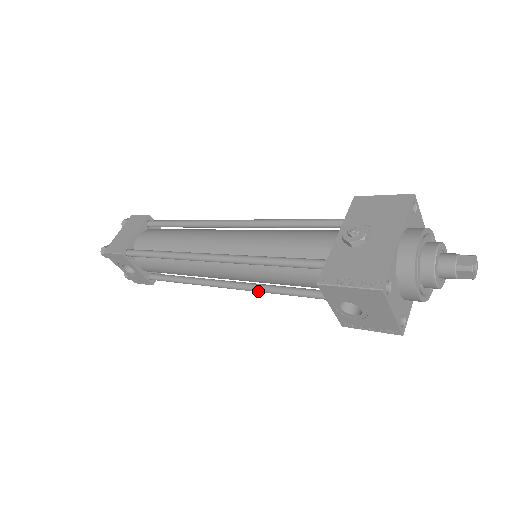
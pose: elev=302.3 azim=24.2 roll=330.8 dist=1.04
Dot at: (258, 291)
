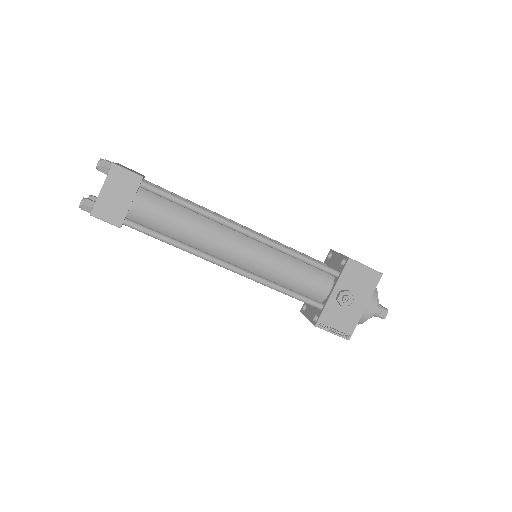
Dot at: occluded
